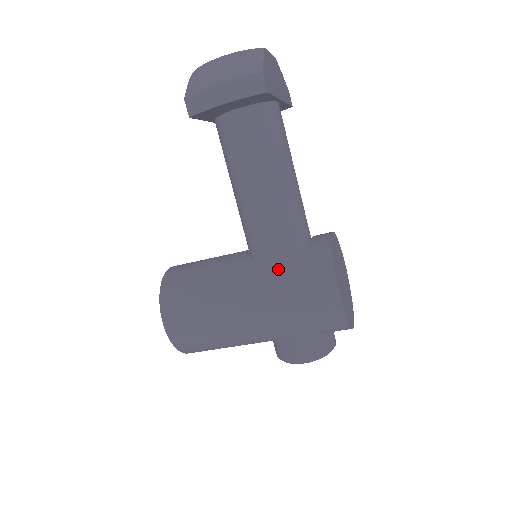
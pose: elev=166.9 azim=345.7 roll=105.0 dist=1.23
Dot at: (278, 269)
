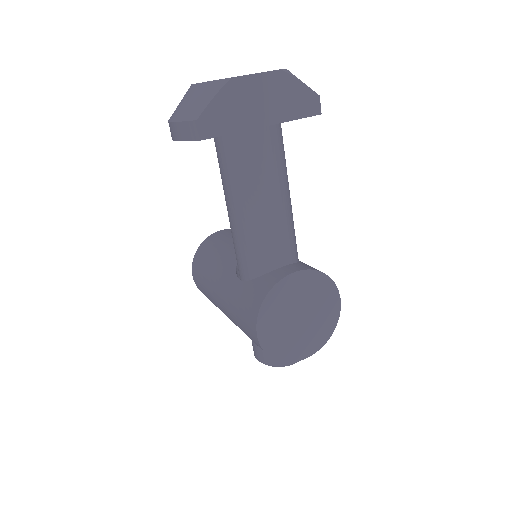
Dot at: (238, 284)
